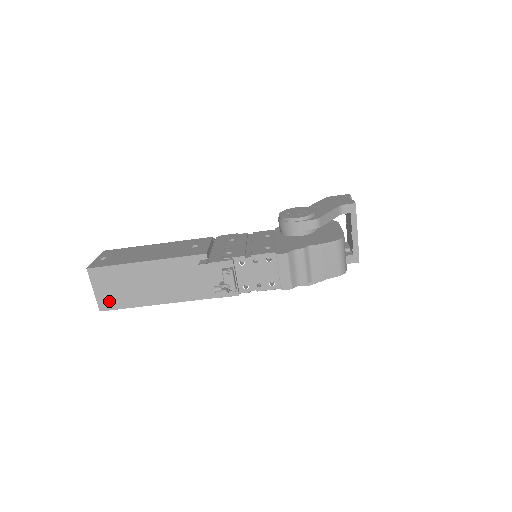
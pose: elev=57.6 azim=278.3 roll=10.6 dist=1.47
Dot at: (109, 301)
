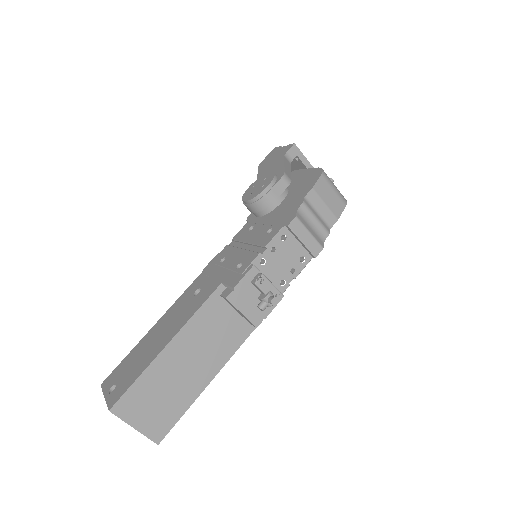
Dot at: (160, 424)
